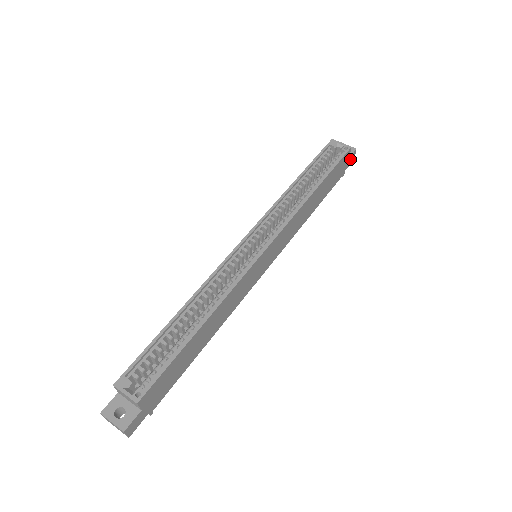
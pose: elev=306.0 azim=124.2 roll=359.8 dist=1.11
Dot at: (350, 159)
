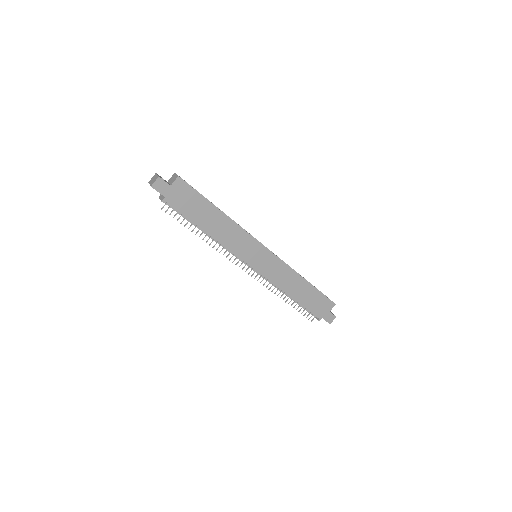
Dot at: (329, 316)
